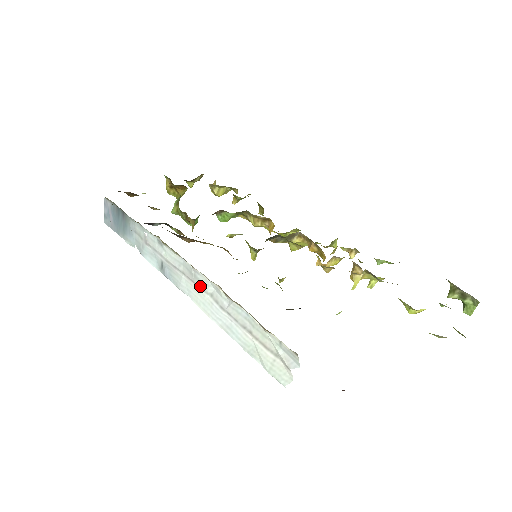
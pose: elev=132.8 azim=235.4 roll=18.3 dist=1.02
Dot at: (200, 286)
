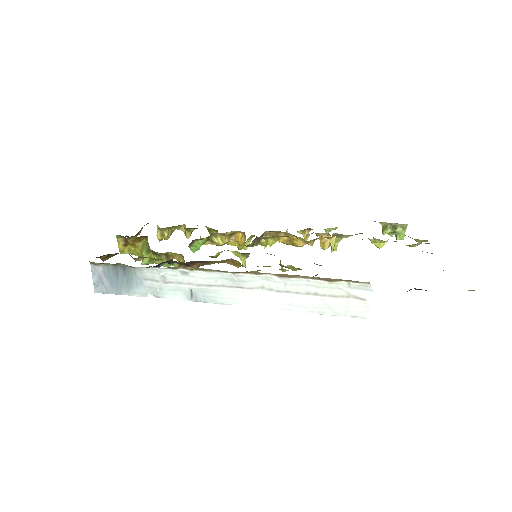
Dot at: (247, 286)
